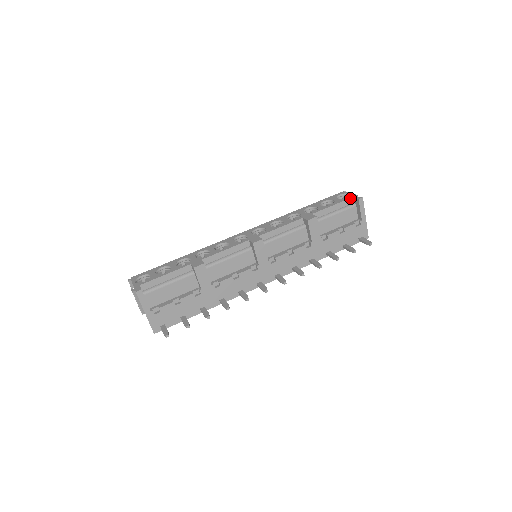
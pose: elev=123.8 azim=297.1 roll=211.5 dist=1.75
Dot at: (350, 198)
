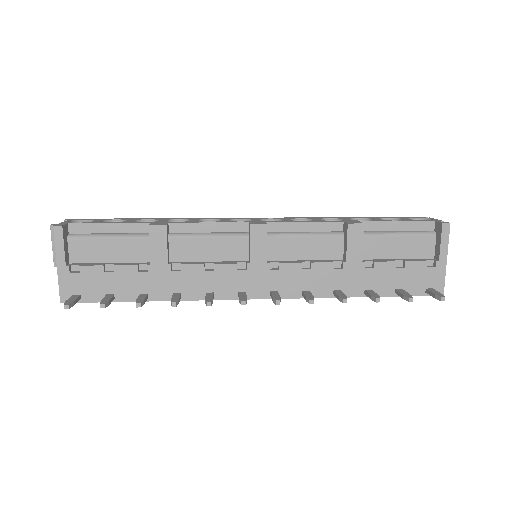
Dot at: (429, 221)
